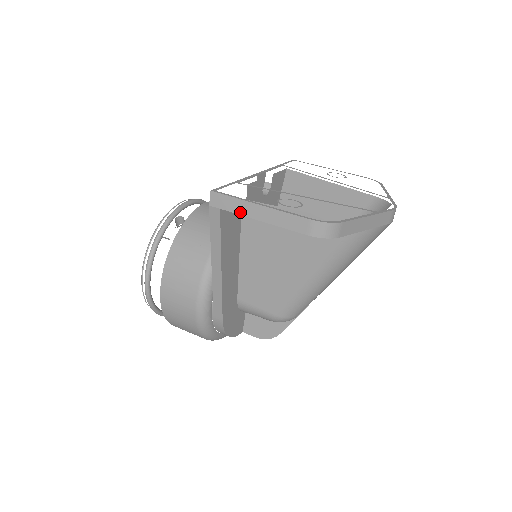
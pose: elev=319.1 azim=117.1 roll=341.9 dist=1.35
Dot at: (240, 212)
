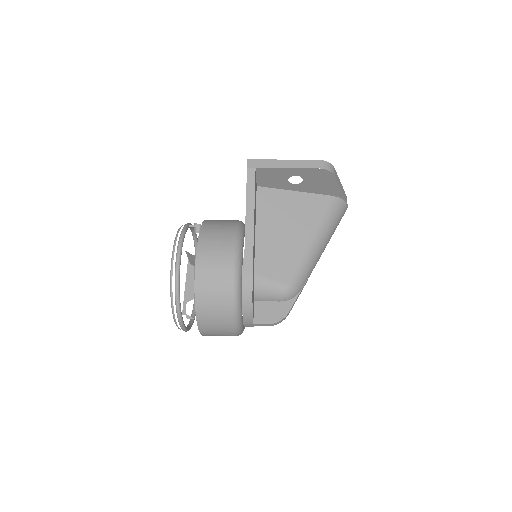
Dot at: (271, 166)
